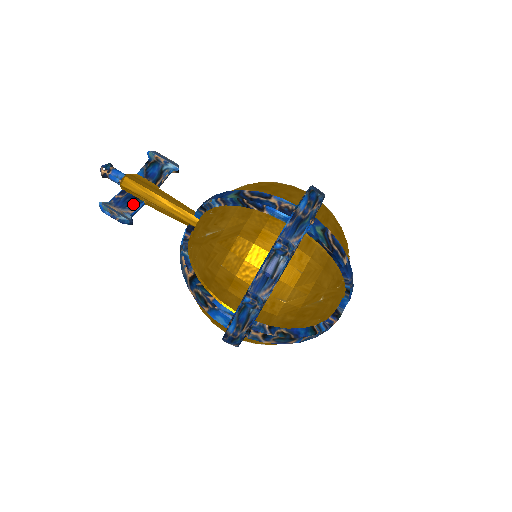
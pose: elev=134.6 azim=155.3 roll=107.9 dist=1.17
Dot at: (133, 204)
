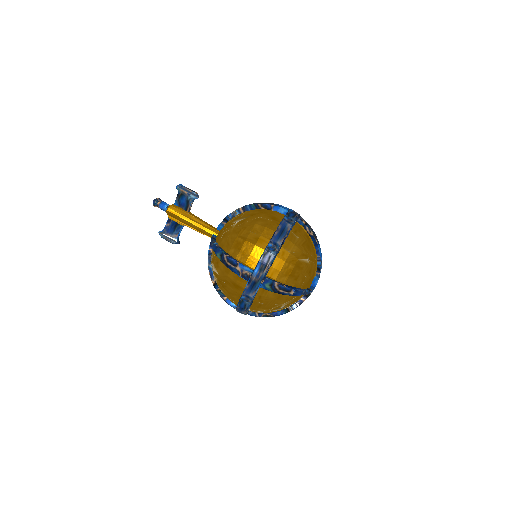
Dot at: (177, 229)
